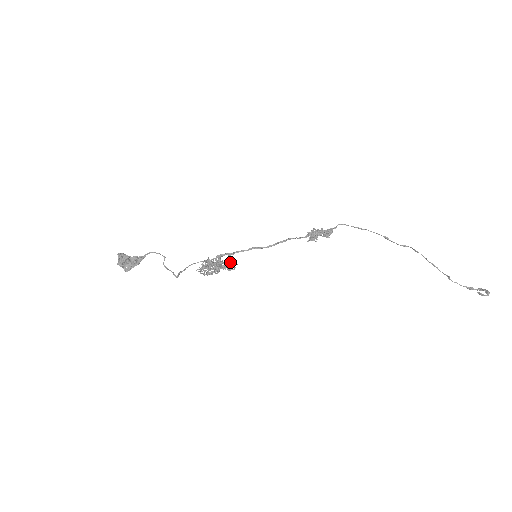
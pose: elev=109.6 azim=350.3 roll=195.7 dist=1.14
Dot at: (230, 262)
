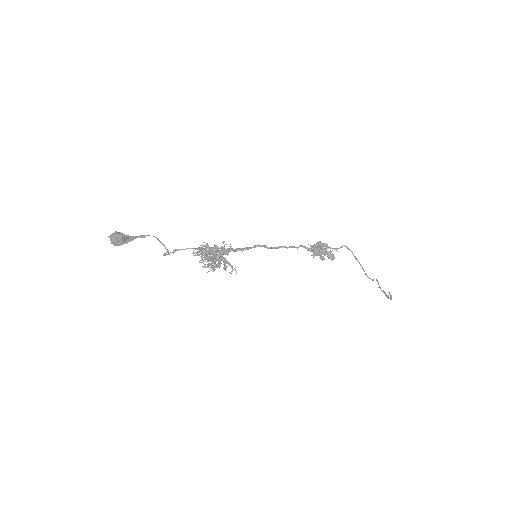
Dot at: occluded
